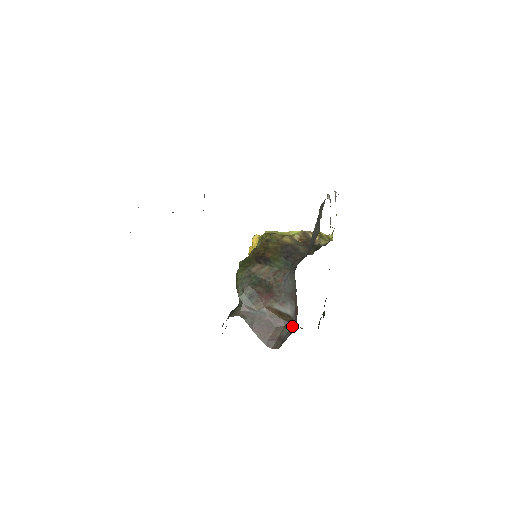
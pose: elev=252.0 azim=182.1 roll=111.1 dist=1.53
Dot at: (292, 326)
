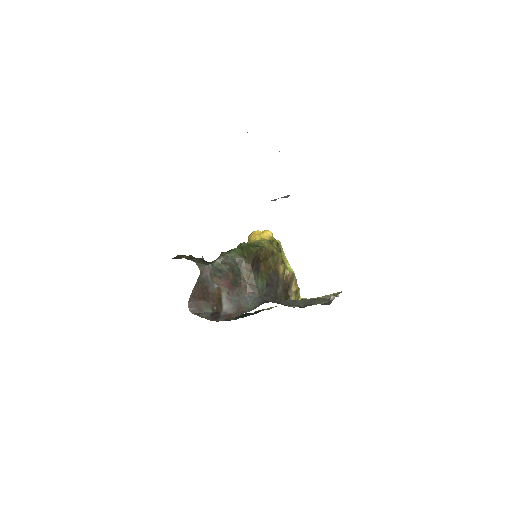
Dot at: (215, 314)
